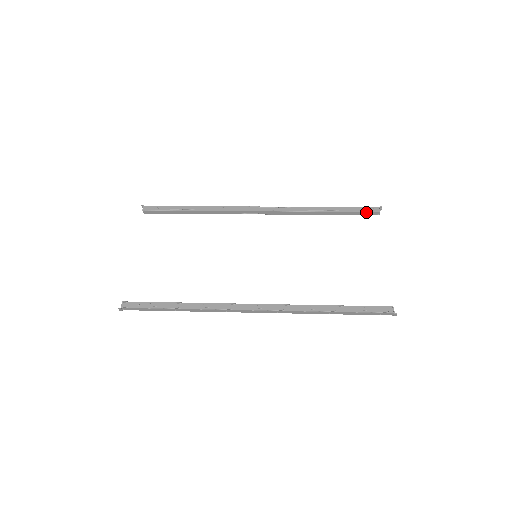
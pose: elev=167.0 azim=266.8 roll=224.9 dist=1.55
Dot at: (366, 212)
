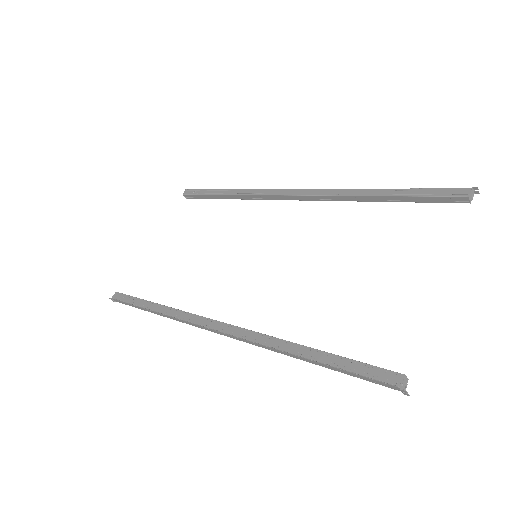
Dot at: (442, 197)
